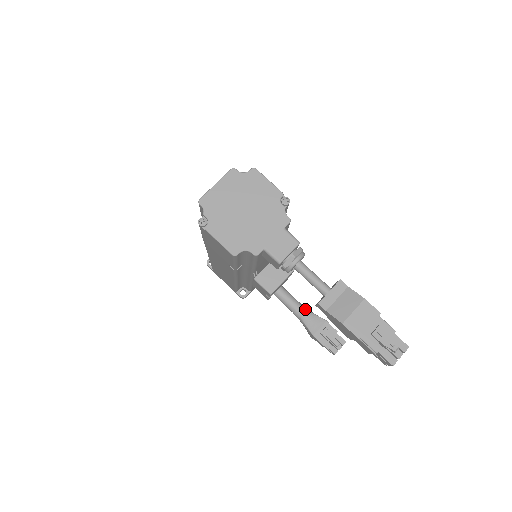
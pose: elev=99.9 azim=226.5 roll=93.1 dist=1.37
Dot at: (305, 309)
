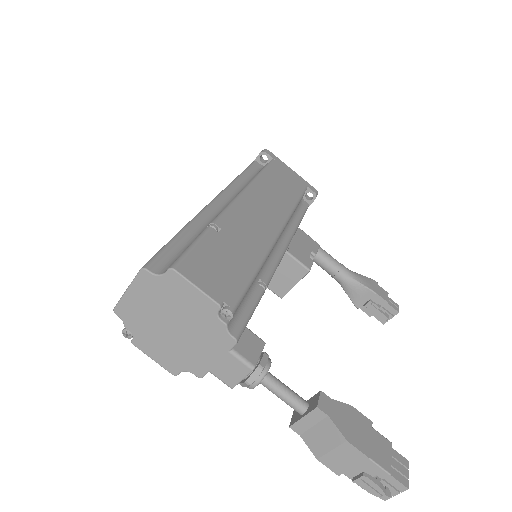
Dot at: (345, 275)
